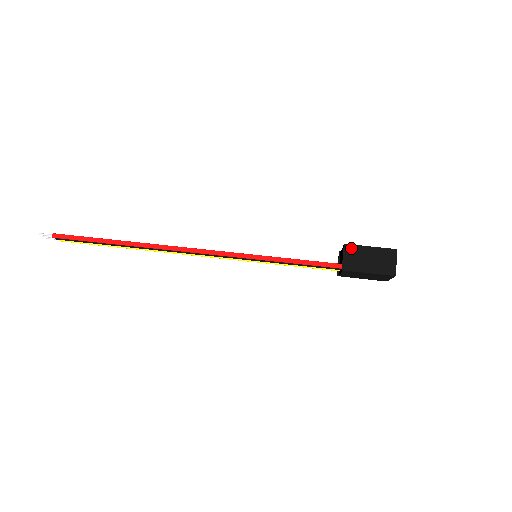
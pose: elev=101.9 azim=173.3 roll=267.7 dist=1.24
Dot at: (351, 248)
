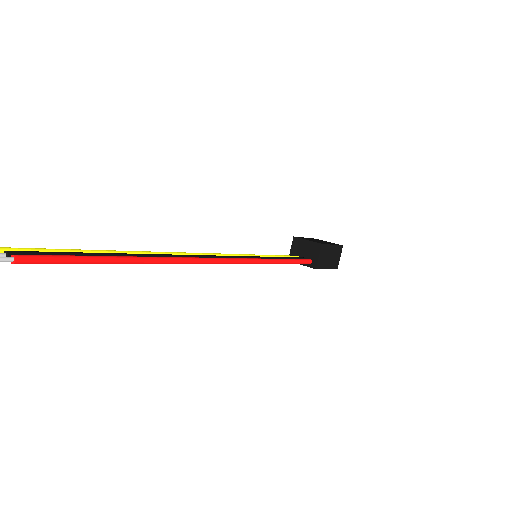
Dot at: (324, 248)
